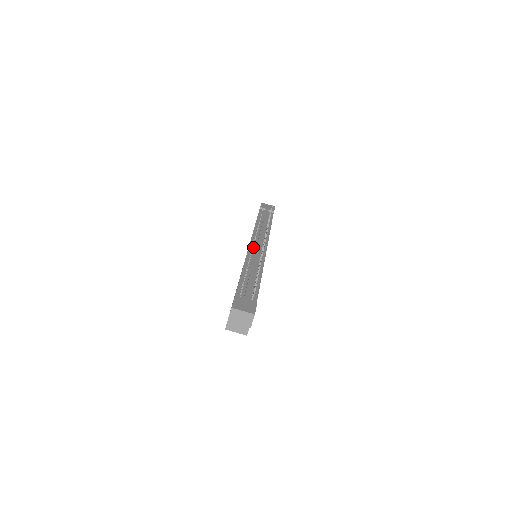
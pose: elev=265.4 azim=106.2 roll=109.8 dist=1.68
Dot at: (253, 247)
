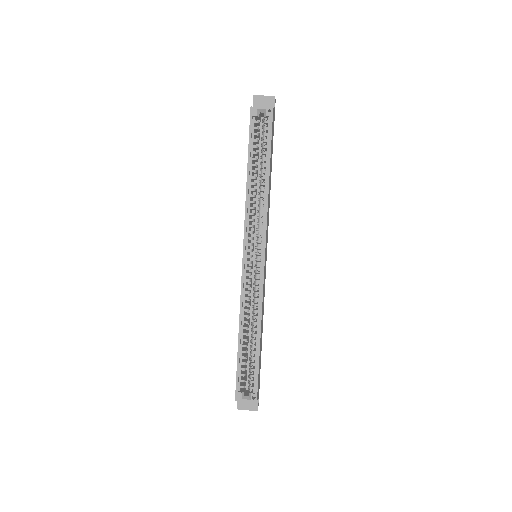
Dot at: occluded
